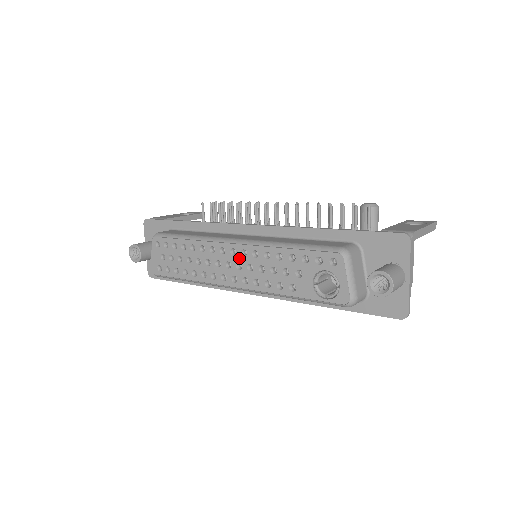
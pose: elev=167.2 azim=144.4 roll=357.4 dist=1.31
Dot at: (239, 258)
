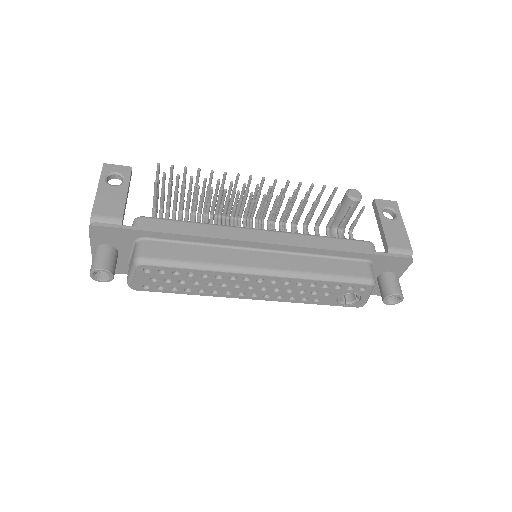
Dot at: (266, 284)
